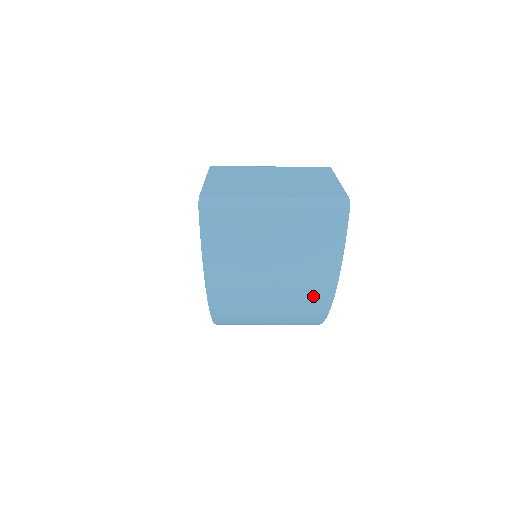
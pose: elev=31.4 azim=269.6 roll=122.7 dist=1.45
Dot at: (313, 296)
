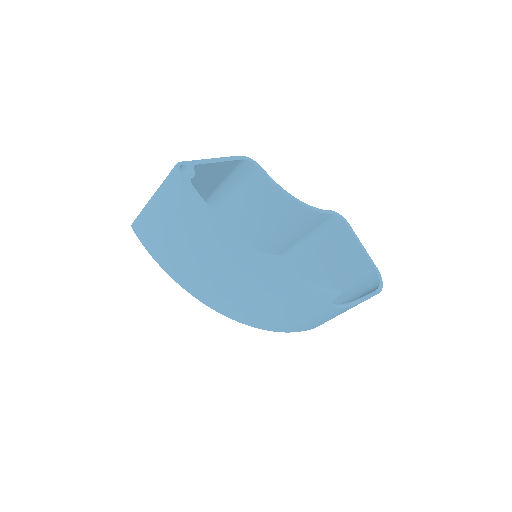
Dot at: (229, 251)
